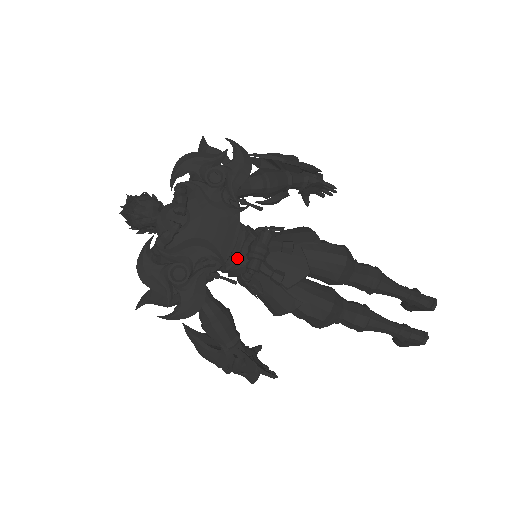
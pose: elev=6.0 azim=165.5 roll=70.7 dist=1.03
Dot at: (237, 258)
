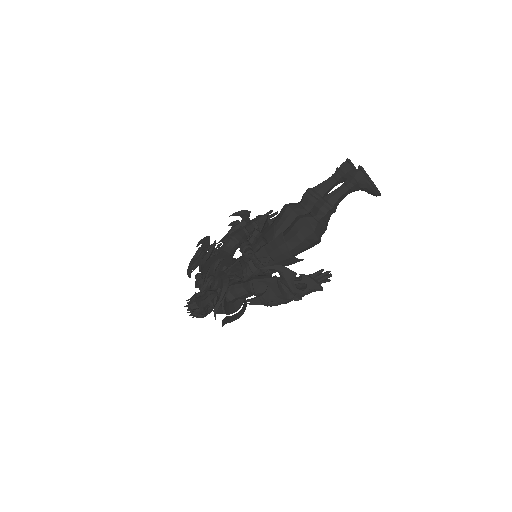
Dot at: (245, 264)
